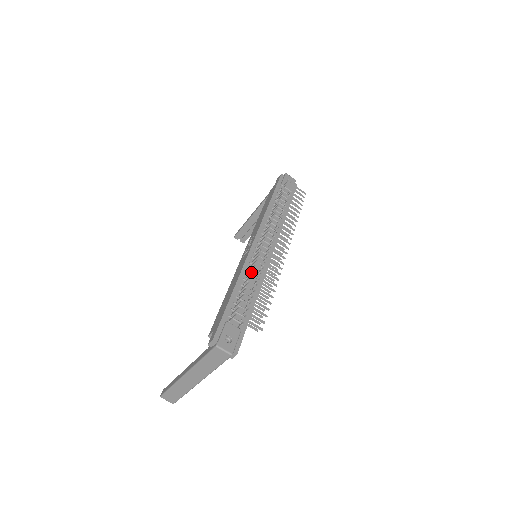
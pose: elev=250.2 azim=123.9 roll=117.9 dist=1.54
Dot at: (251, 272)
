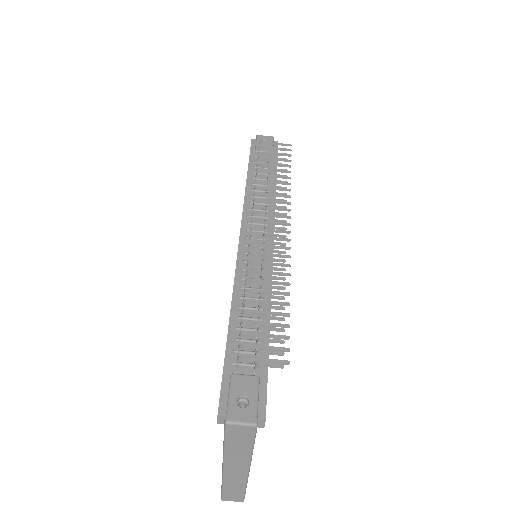
Dot at: occluded
